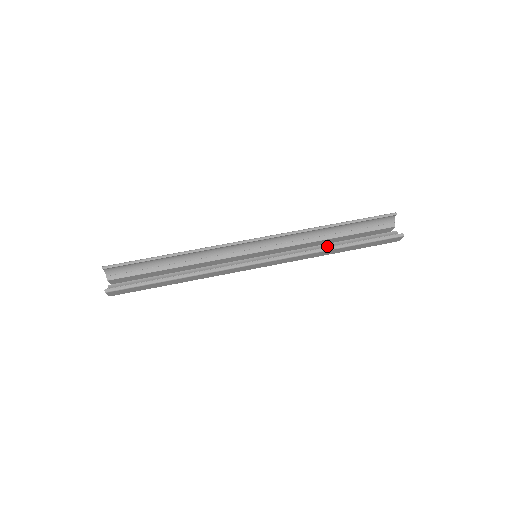
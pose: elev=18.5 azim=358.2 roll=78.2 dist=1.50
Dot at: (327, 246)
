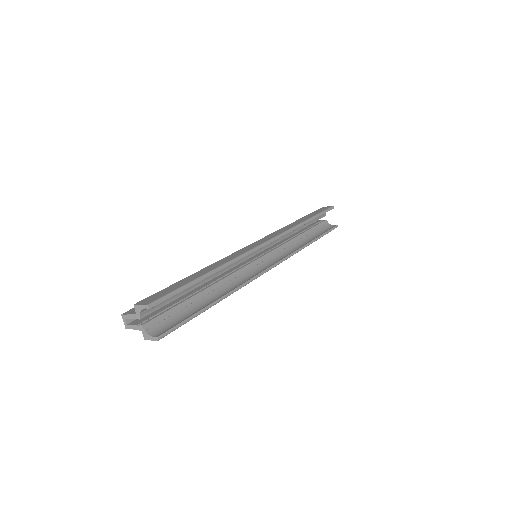
Dot at: (298, 239)
